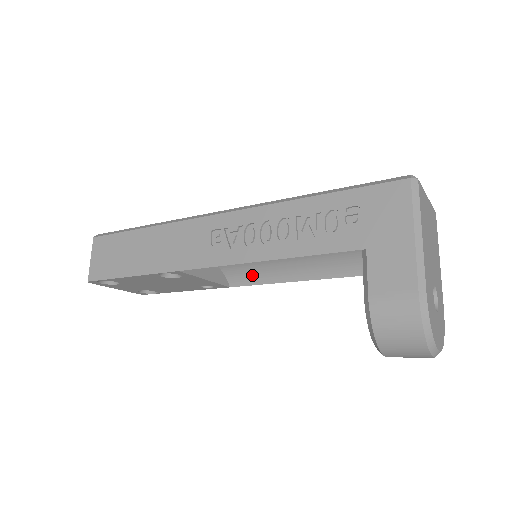
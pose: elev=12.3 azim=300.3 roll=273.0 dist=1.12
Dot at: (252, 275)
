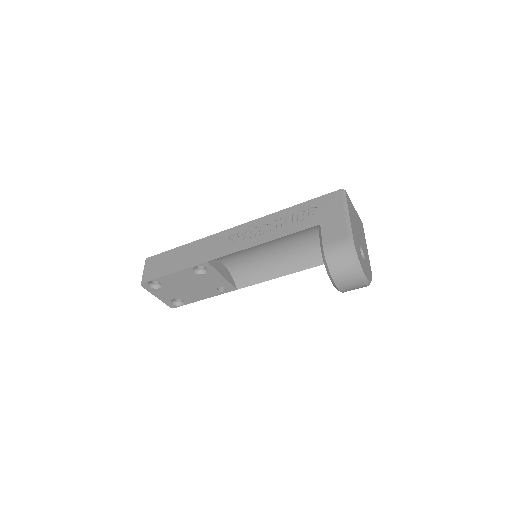
Dot at: (253, 277)
